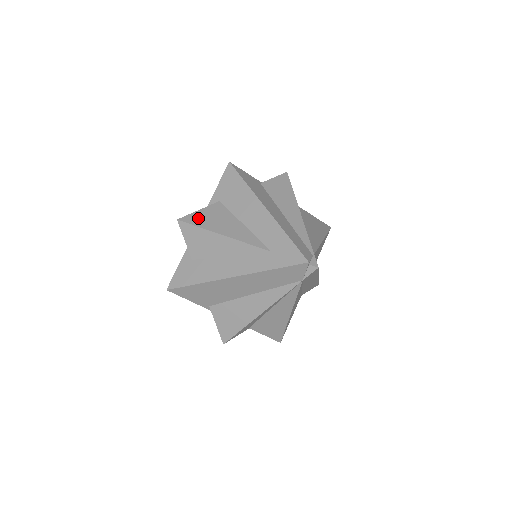
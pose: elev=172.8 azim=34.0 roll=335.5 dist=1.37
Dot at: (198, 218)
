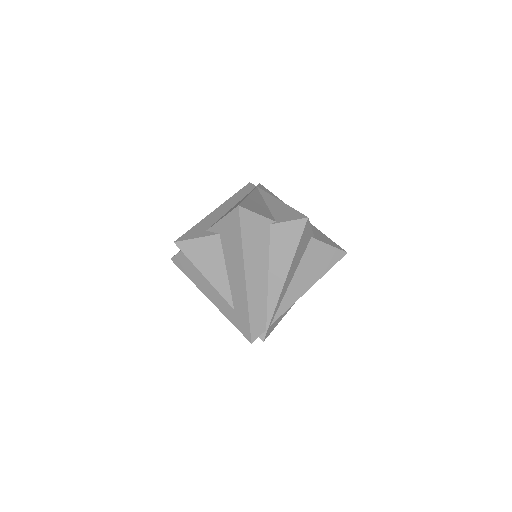
Dot at: (192, 248)
